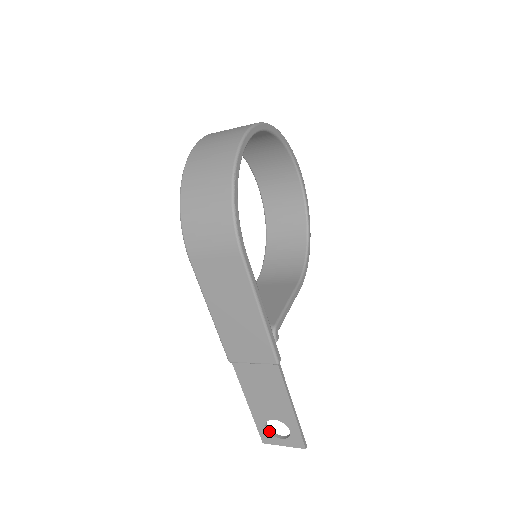
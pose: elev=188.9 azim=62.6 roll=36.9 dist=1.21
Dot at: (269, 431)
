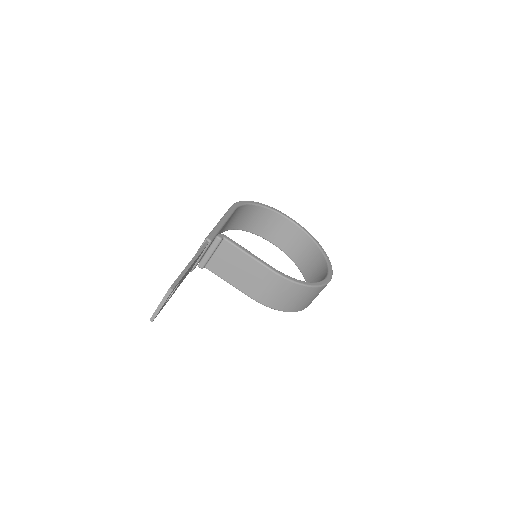
Dot at: occluded
